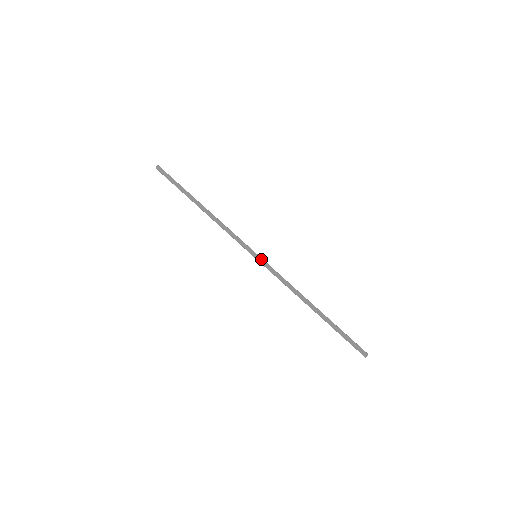
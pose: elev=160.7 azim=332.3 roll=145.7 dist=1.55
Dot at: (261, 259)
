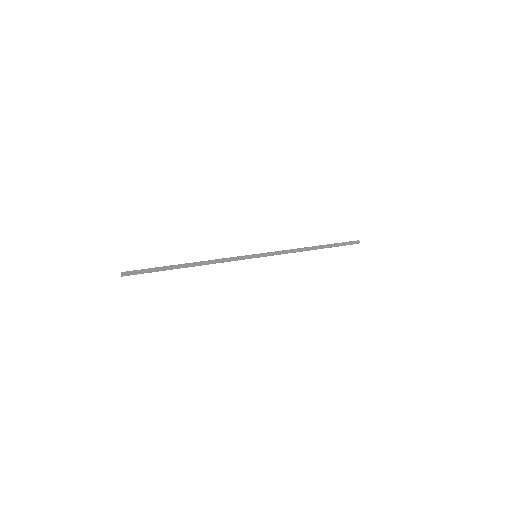
Dot at: (261, 253)
